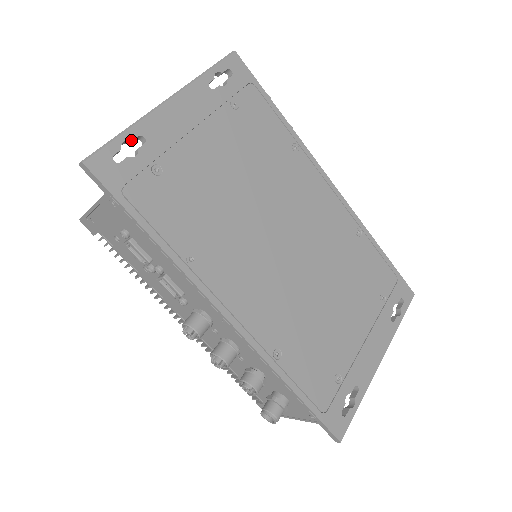
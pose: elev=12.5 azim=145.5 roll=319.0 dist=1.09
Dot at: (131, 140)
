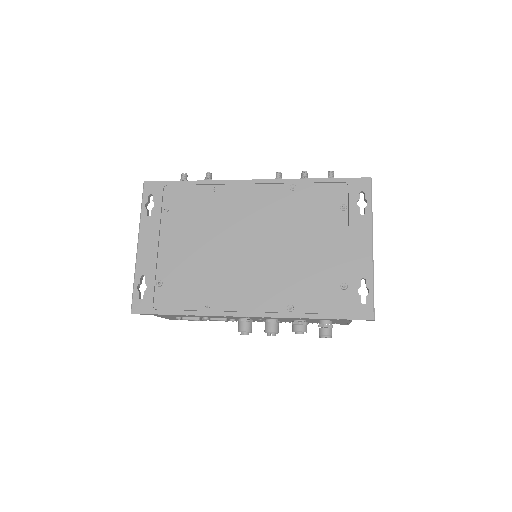
Dot at: (139, 283)
